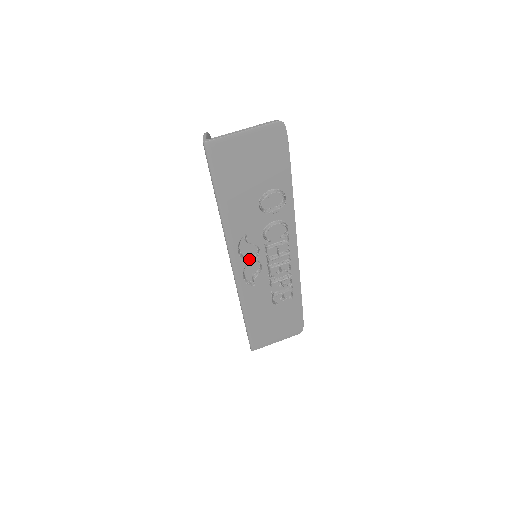
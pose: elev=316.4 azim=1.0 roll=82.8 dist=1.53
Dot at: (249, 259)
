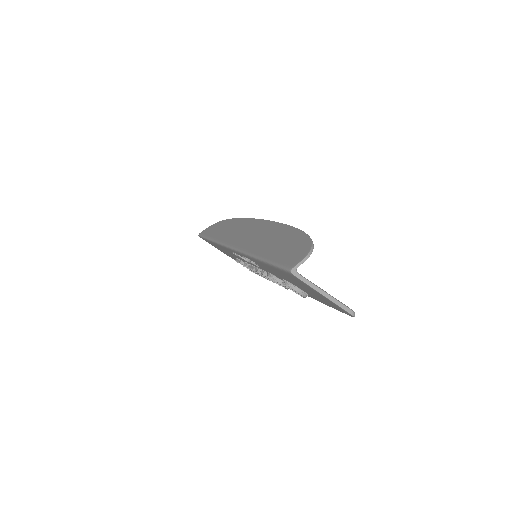
Dot at: occluded
